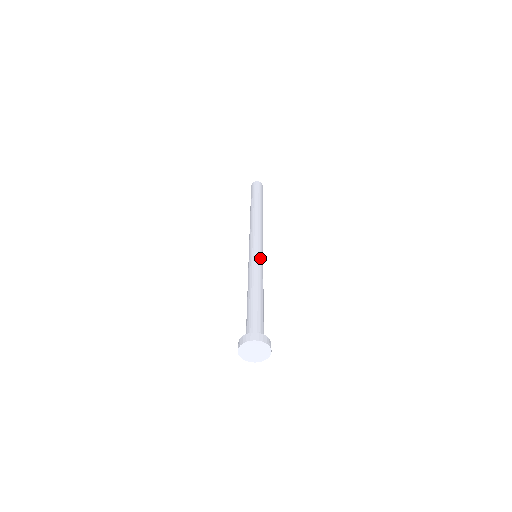
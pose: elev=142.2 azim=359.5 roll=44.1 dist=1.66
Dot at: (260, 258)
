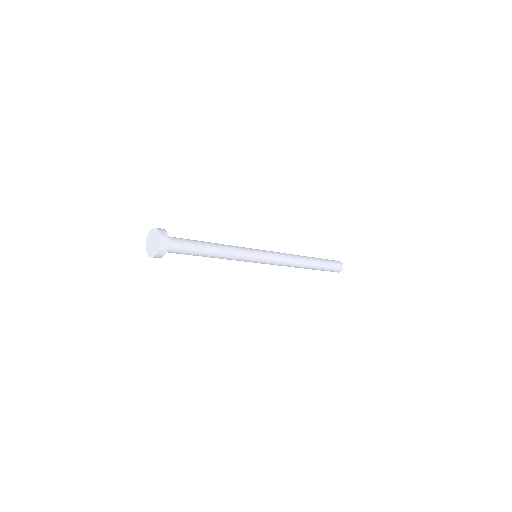
Dot at: (251, 249)
